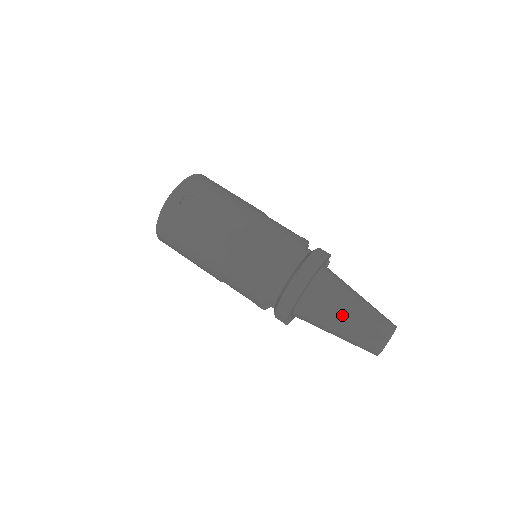
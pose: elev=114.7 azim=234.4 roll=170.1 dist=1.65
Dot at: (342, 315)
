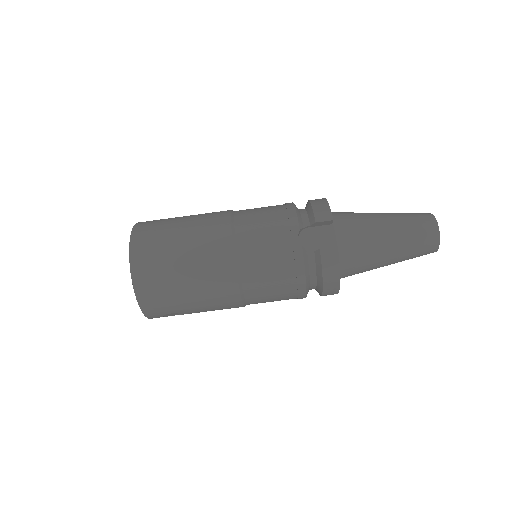
Dot at: occluded
